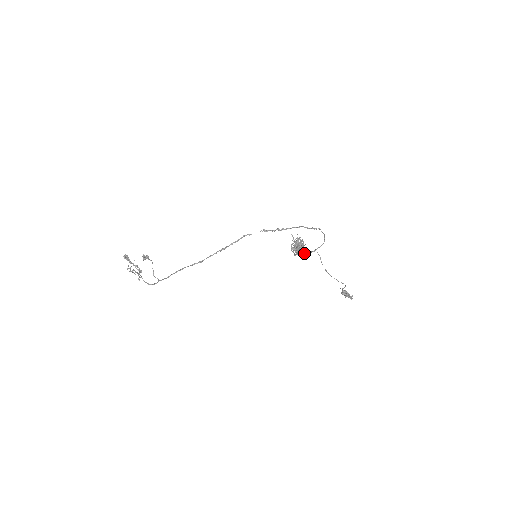
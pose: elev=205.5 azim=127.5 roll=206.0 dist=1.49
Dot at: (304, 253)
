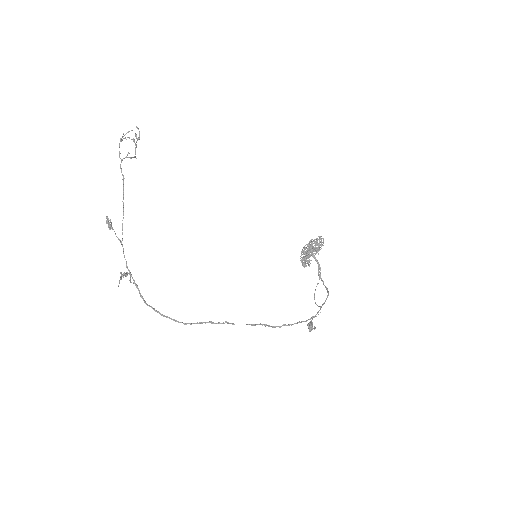
Dot at: (313, 257)
